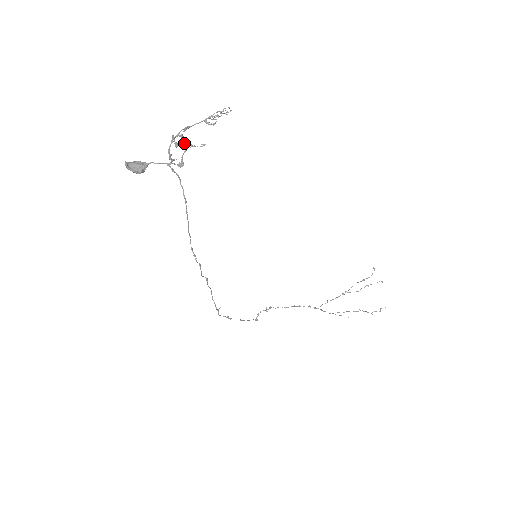
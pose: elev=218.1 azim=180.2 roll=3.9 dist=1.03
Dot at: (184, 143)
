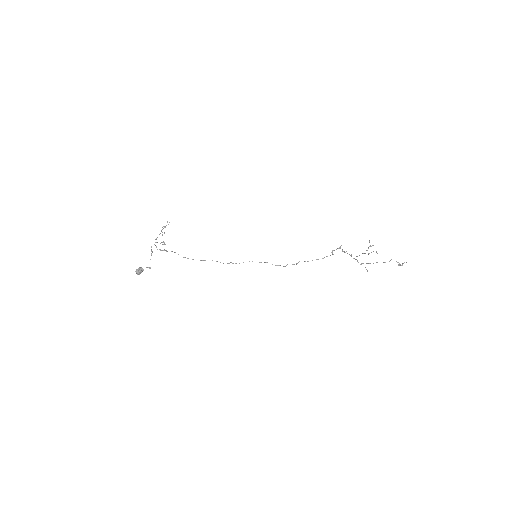
Dot at: (151, 254)
